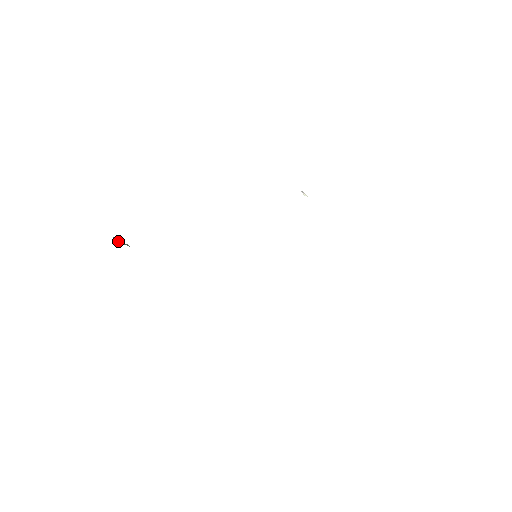
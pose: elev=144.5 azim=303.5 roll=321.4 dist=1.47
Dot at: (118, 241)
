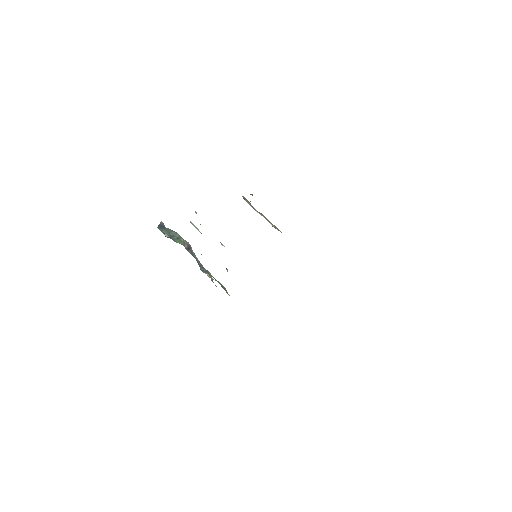
Dot at: (167, 235)
